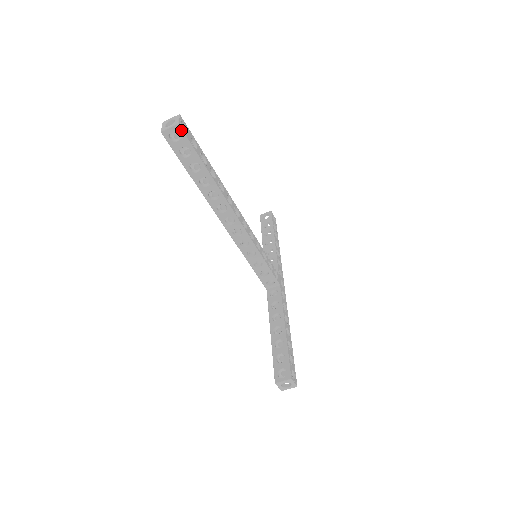
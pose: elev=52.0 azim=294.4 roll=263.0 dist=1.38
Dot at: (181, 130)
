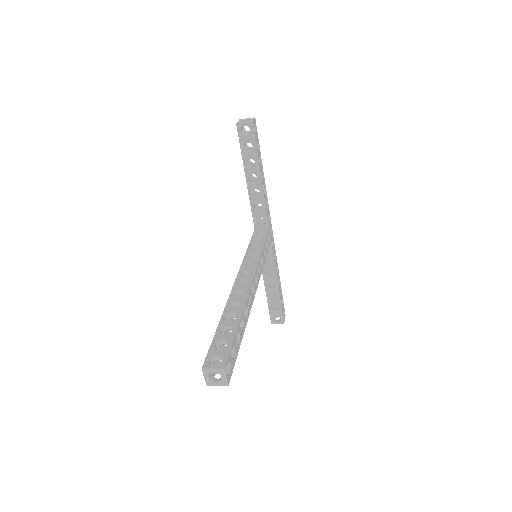
Dot at: (229, 380)
